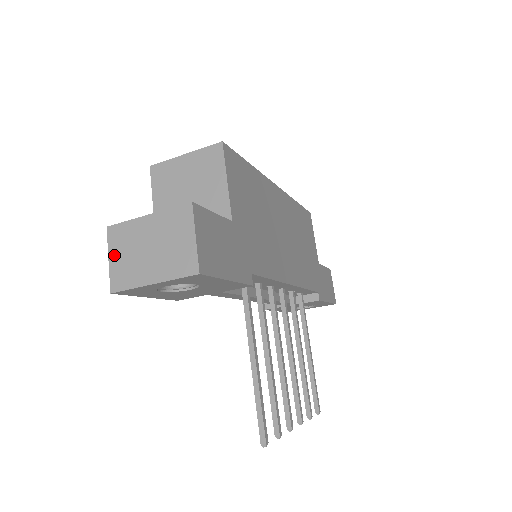
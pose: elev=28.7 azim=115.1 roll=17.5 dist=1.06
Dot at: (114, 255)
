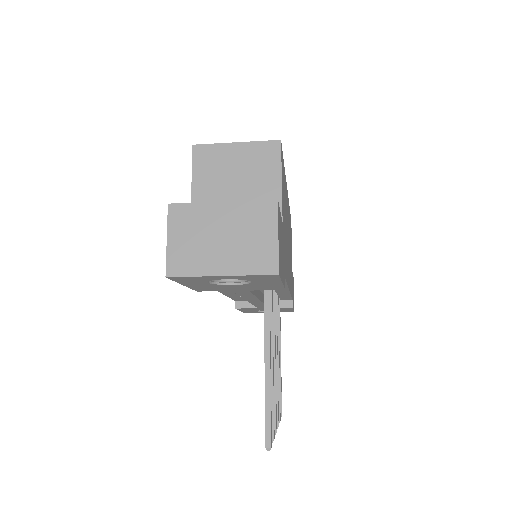
Dot at: (175, 236)
